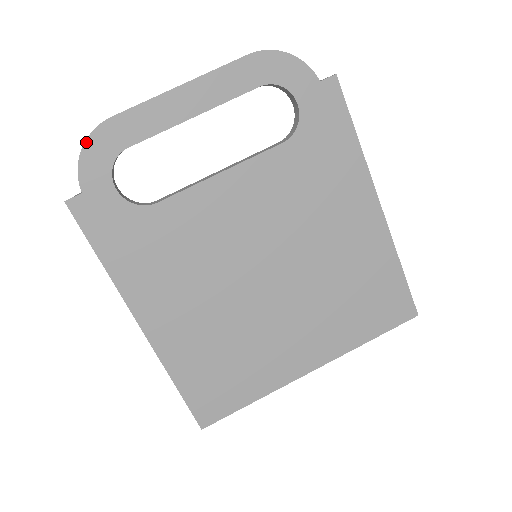
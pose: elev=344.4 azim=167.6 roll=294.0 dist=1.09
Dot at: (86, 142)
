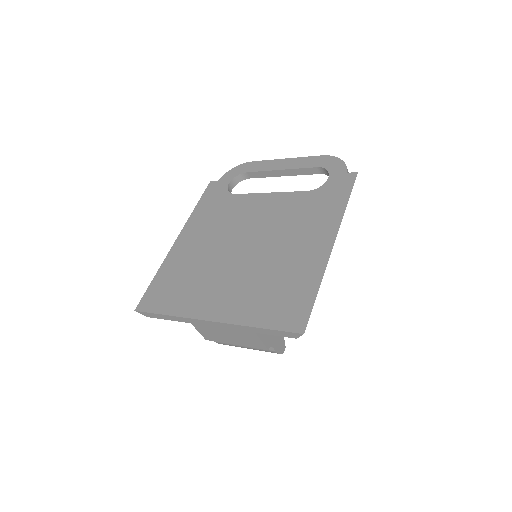
Dot at: (237, 166)
